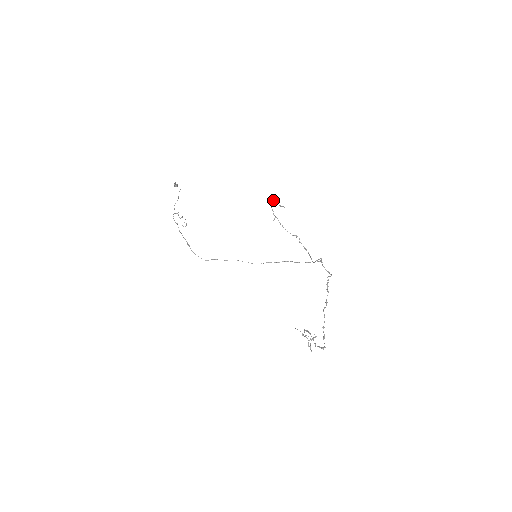
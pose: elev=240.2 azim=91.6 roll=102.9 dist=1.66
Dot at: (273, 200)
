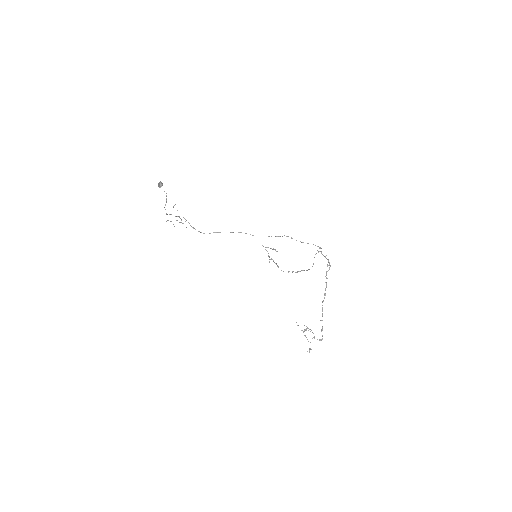
Dot at: (266, 247)
